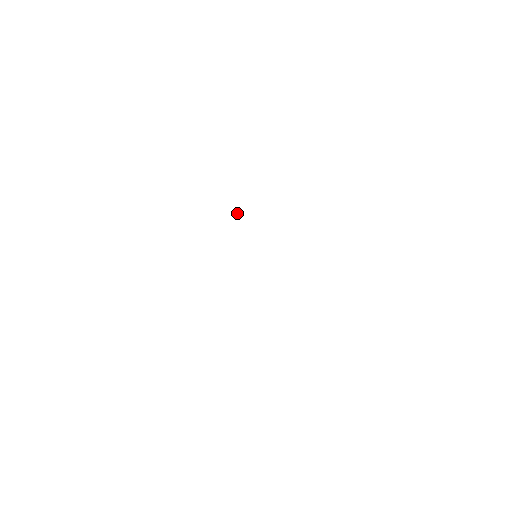
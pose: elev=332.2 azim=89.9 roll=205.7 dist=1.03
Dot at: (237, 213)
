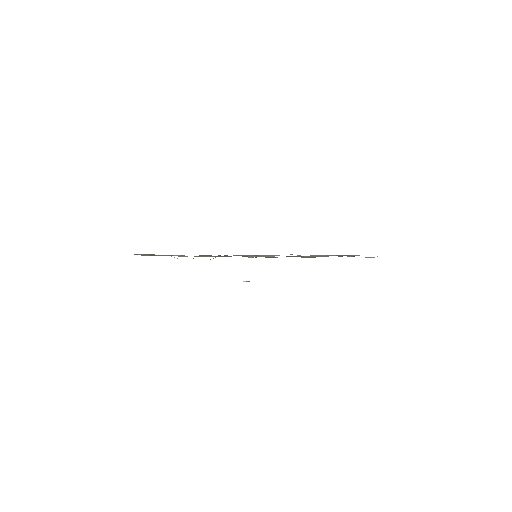
Dot at: (247, 281)
